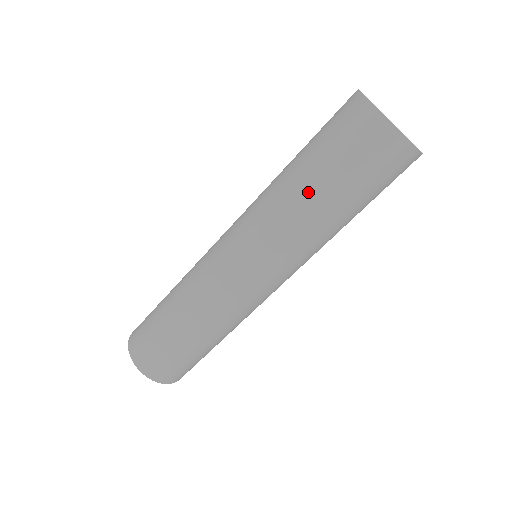
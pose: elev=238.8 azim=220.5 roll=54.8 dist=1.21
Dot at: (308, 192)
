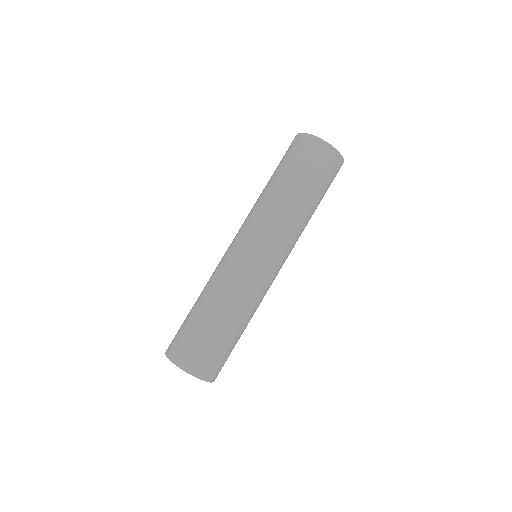
Dot at: (287, 191)
